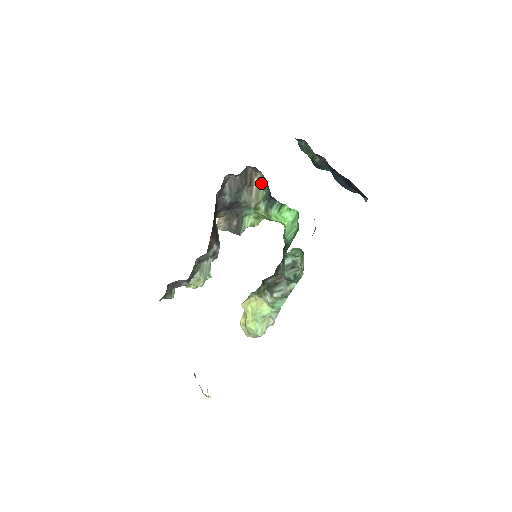
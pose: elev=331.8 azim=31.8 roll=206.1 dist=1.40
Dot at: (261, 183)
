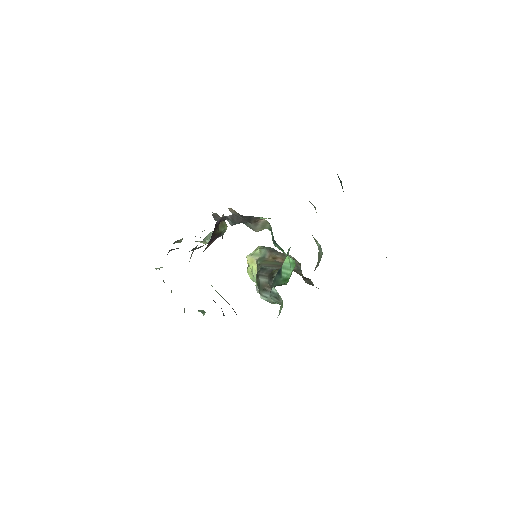
Dot at: (268, 222)
